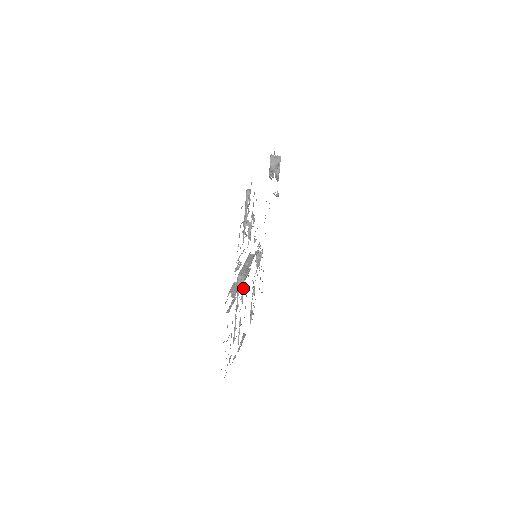
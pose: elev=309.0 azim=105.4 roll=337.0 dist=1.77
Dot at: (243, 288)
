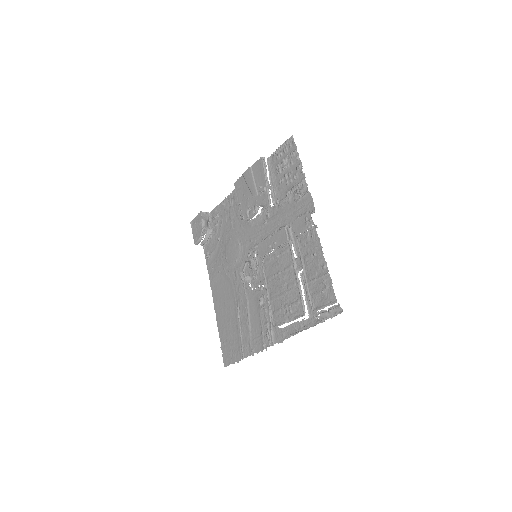
Dot at: (292, 240)
